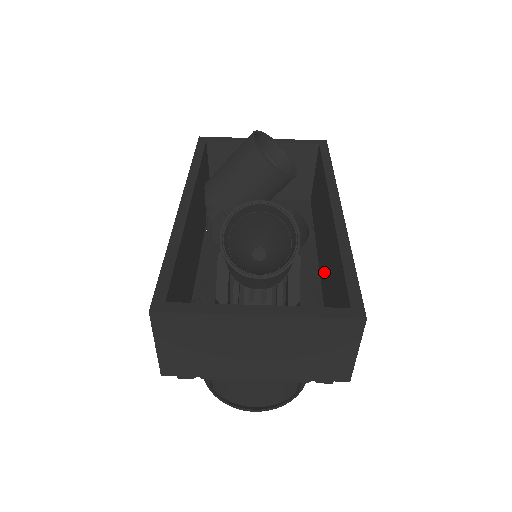
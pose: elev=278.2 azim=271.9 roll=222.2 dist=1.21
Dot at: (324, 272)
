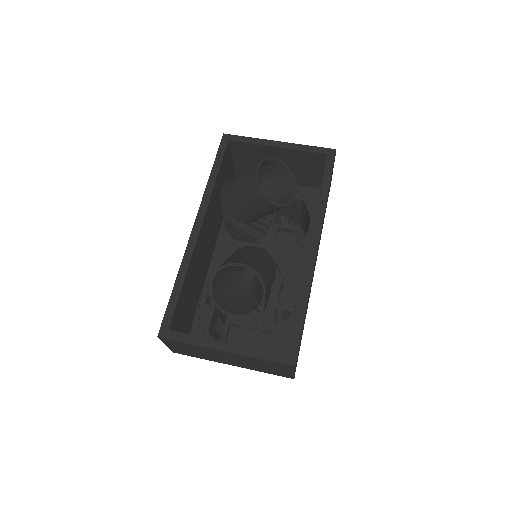
Dot at: occluded
